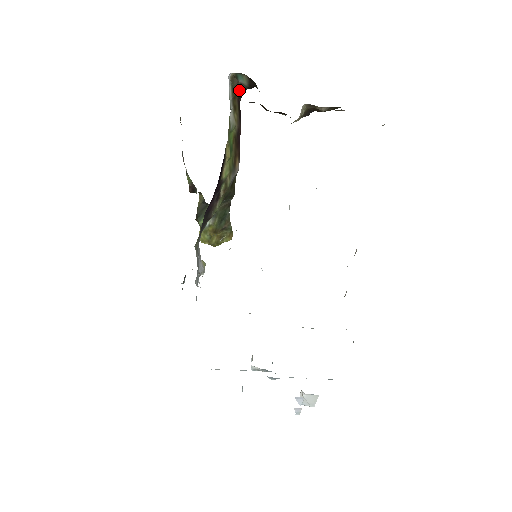
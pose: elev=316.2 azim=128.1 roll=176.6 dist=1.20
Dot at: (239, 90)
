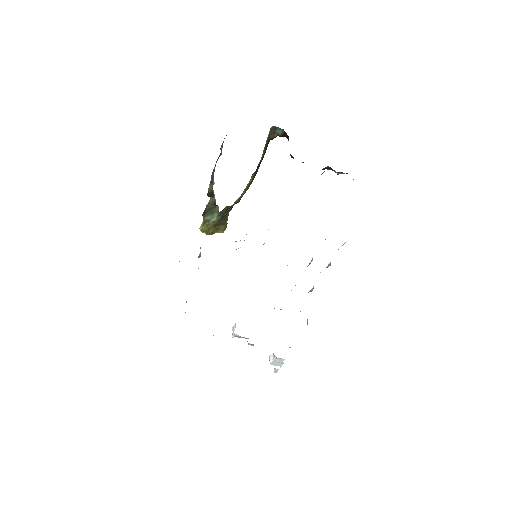
Dot at: (273, 136)
